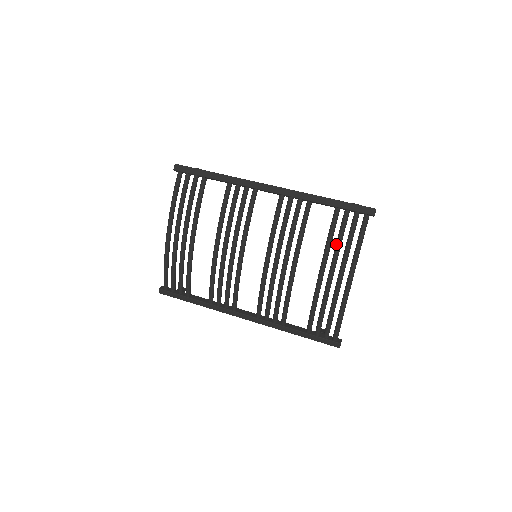
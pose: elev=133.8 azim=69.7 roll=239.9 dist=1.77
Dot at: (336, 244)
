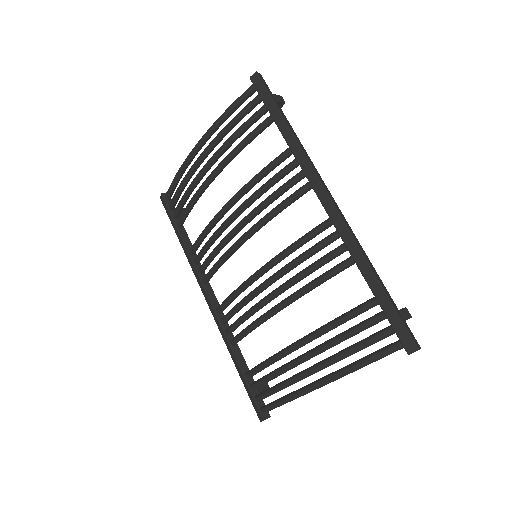
Dot at: (336, 336)
